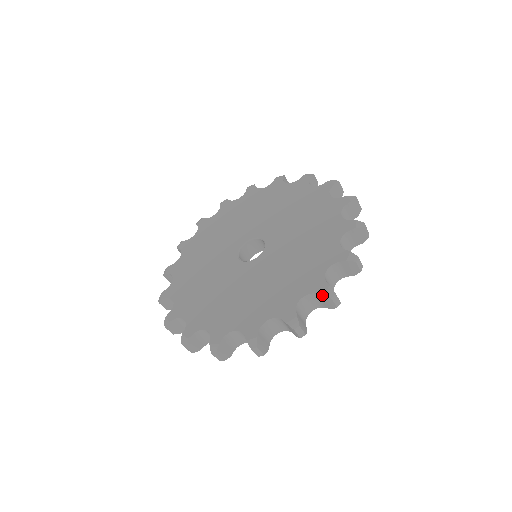
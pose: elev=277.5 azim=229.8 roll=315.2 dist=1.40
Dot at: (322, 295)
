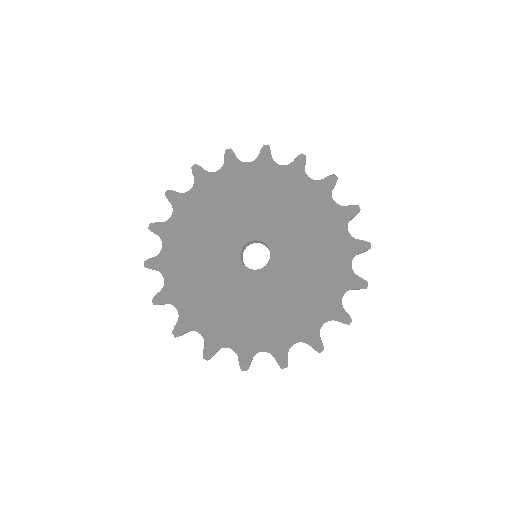
Dot at: occluded
